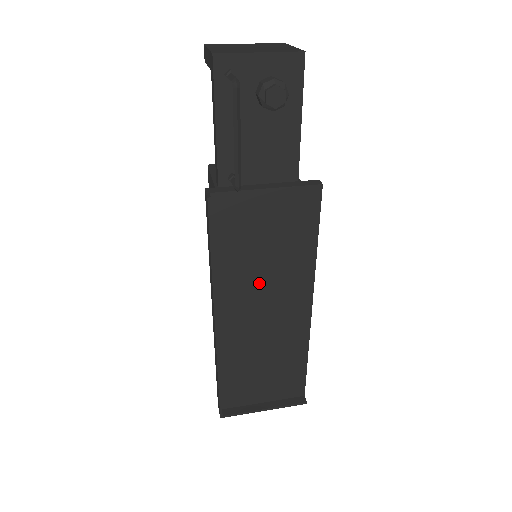
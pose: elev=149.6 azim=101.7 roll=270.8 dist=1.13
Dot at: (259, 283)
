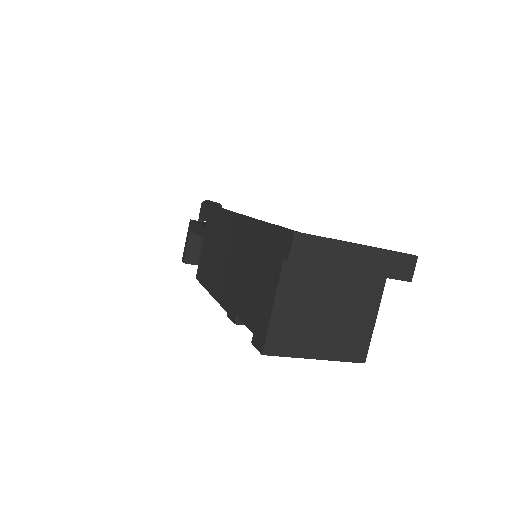
Dot at: occluded
